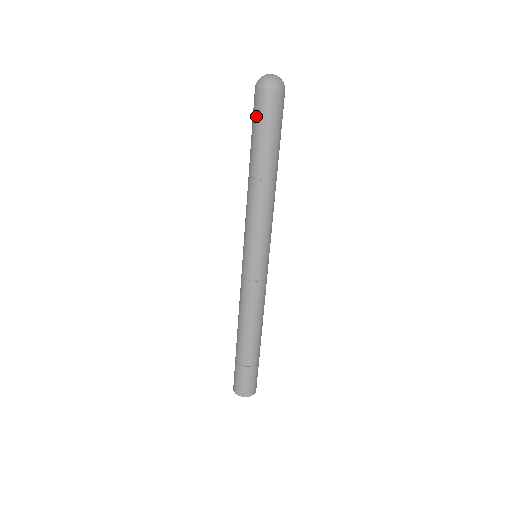
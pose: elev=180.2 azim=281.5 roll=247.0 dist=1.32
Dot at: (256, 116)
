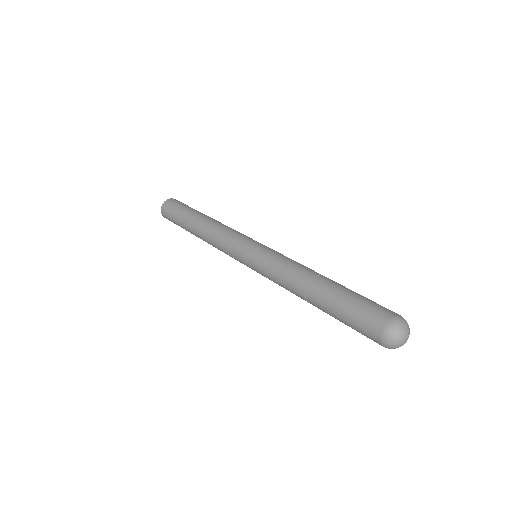
Dot at: occluded
